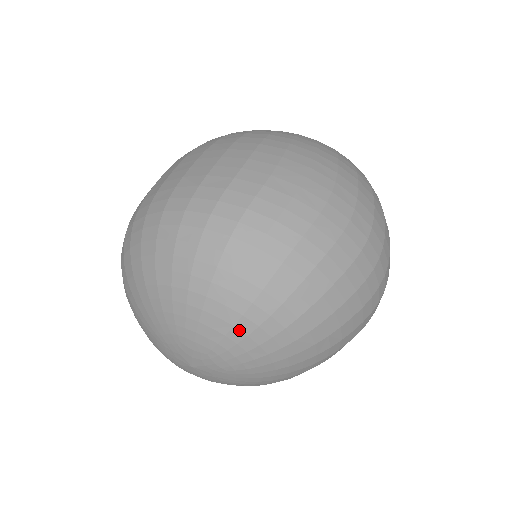
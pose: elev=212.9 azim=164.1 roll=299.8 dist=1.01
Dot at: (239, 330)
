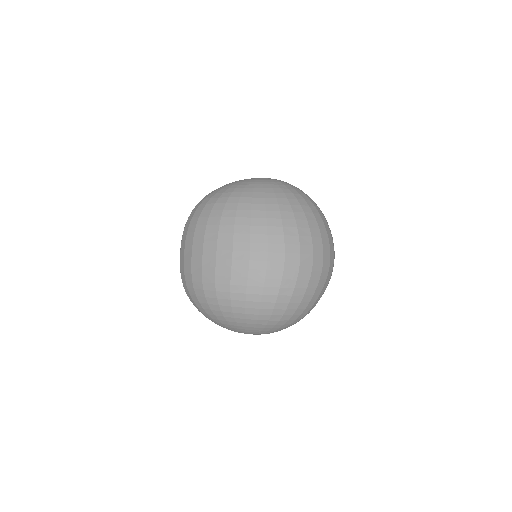
Dot at: (282, 328)
